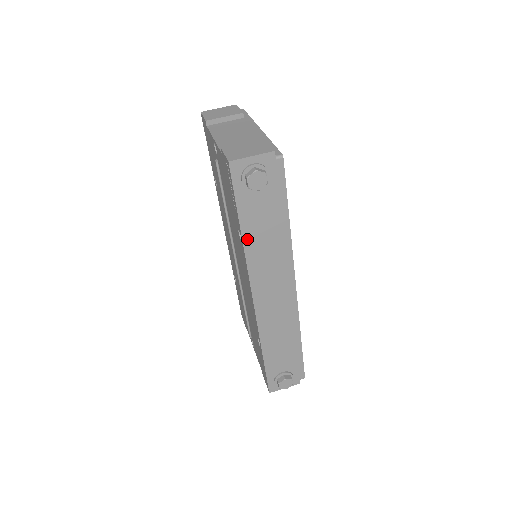
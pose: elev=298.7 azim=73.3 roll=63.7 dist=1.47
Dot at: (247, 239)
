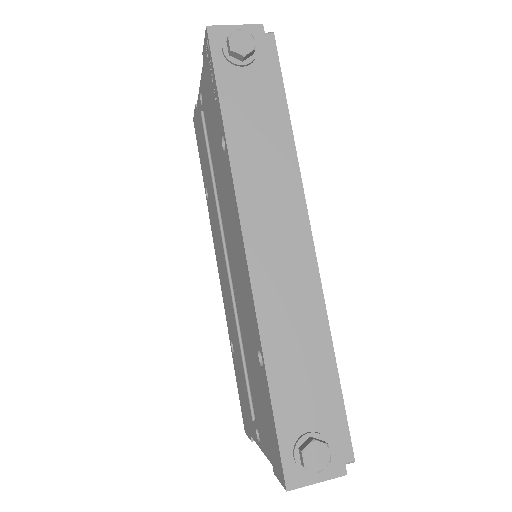
Dot at: (232, 136)
